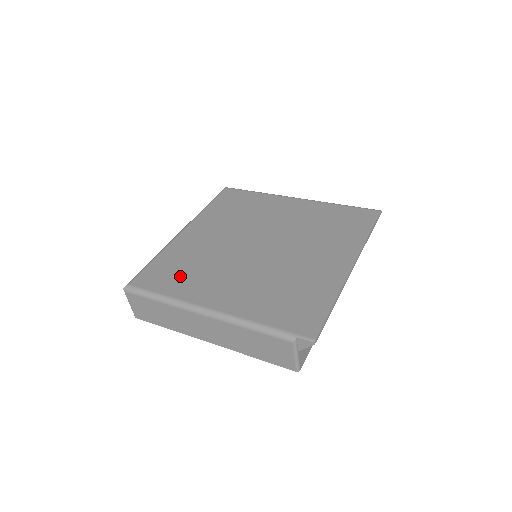
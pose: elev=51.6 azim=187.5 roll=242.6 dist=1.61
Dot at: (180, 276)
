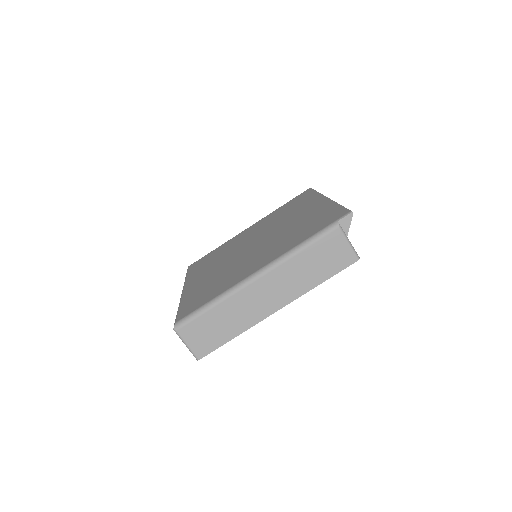
Dot at: (214, 288)
